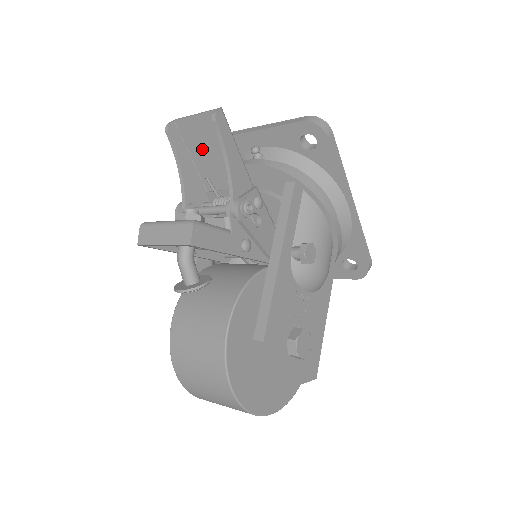
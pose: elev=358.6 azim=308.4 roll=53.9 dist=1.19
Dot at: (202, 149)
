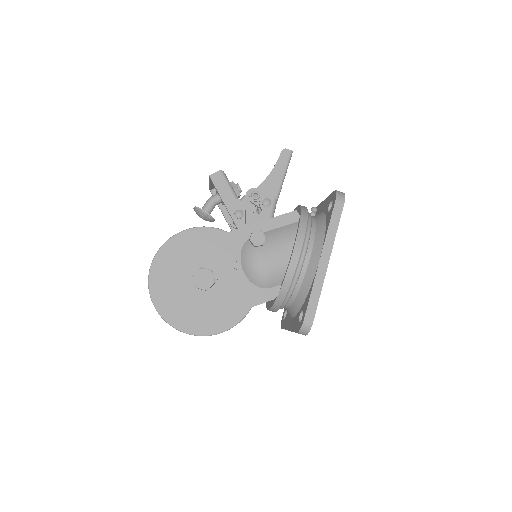
Dot at: occluded
